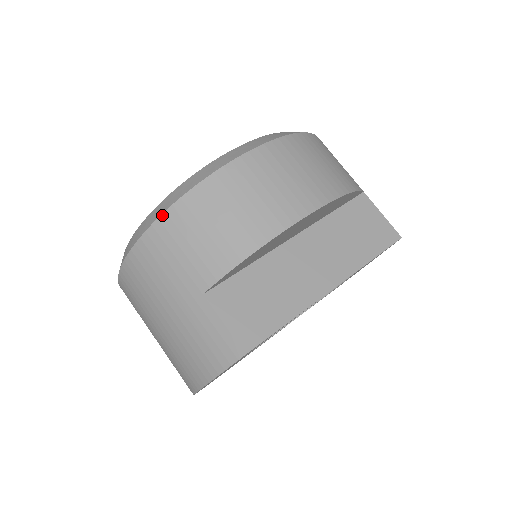
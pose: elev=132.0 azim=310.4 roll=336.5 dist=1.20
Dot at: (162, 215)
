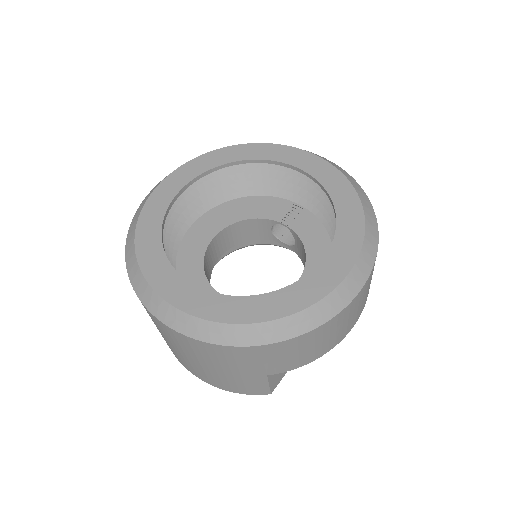
Dot at: (274, 344)
